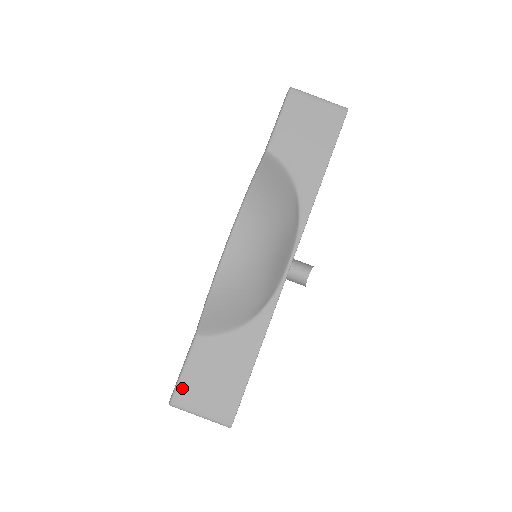
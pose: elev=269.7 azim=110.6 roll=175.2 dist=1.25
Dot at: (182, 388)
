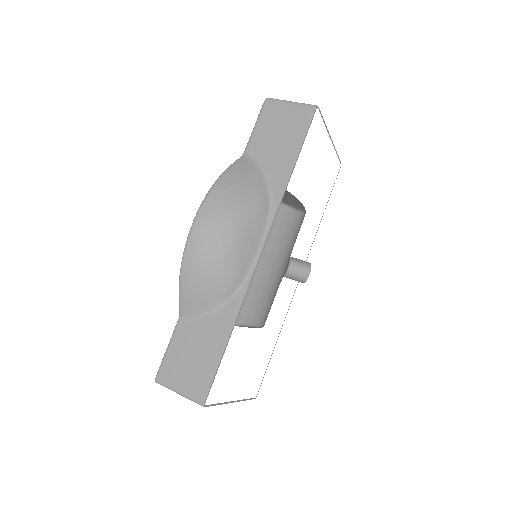
Dot at: (165, 366)
